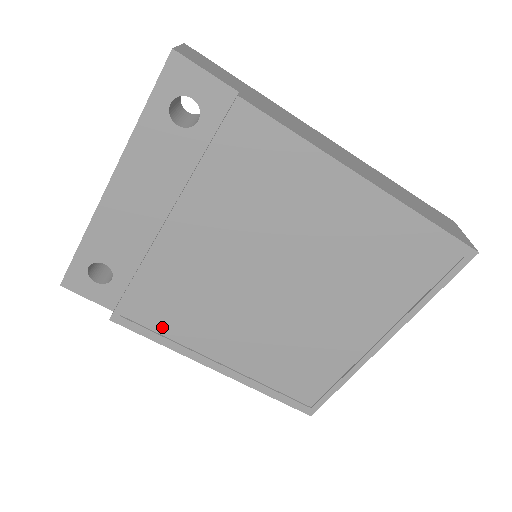
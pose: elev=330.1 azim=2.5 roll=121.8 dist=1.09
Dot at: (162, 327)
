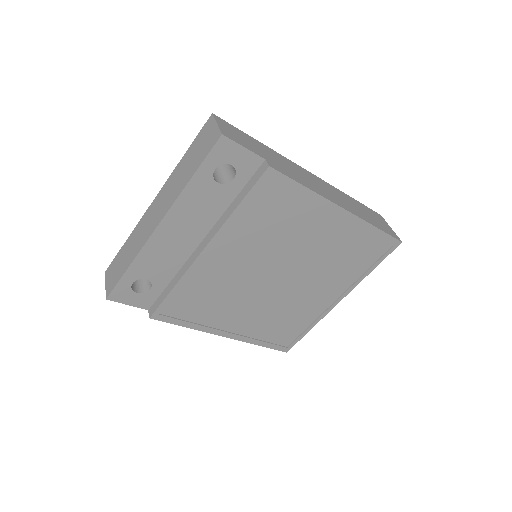
Dot at: (190, 316)
